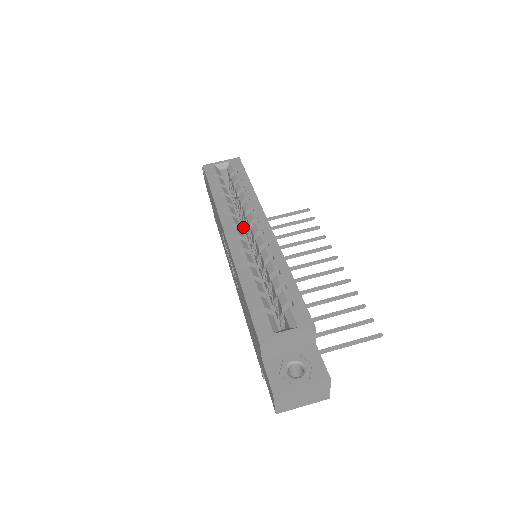
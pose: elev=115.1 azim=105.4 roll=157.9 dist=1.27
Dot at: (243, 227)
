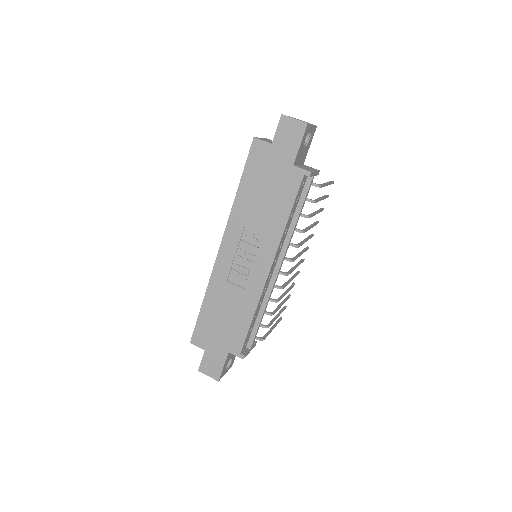
Dot at: occluded
